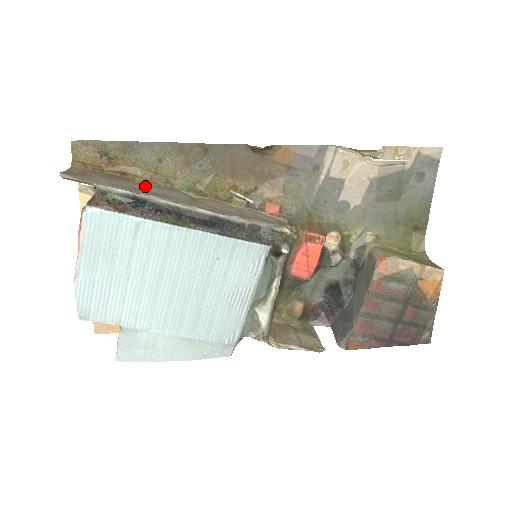
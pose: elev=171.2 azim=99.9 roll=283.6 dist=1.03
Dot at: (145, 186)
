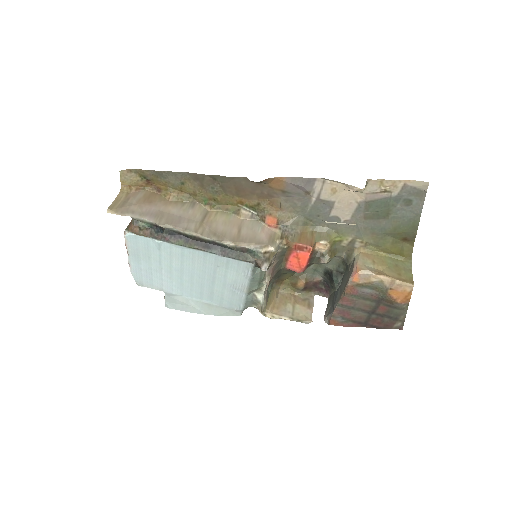
Dot at: (171, 206)
